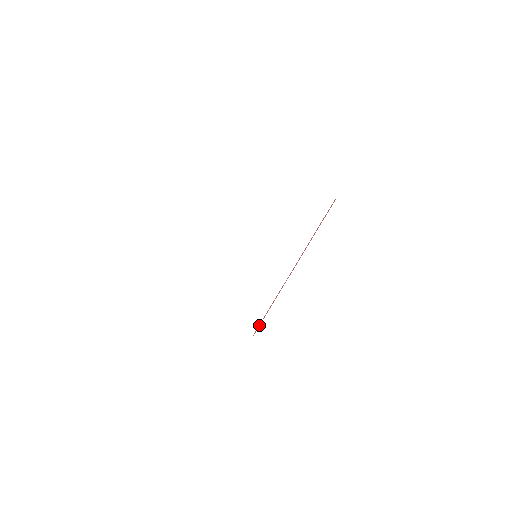
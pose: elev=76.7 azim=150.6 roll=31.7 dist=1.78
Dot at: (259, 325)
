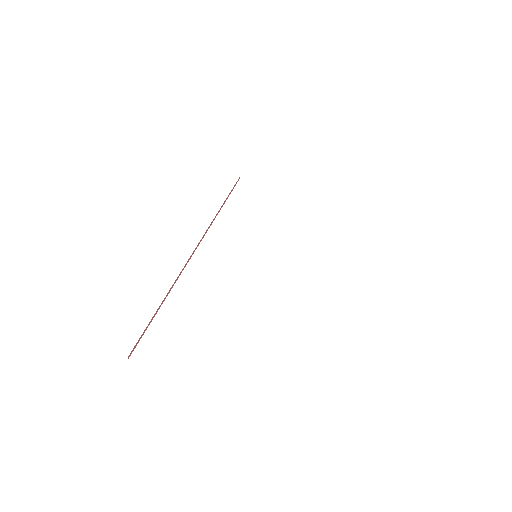
Dot at: occluded
